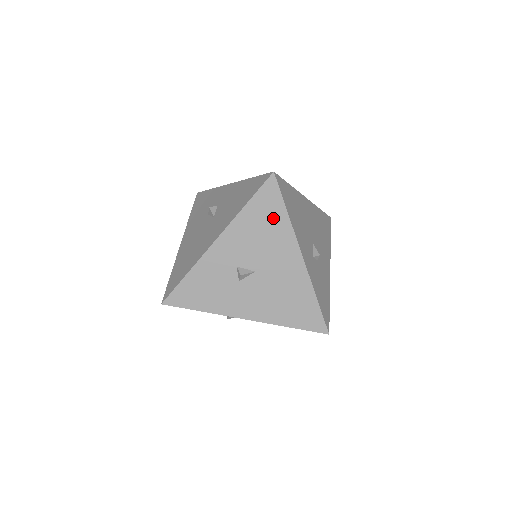
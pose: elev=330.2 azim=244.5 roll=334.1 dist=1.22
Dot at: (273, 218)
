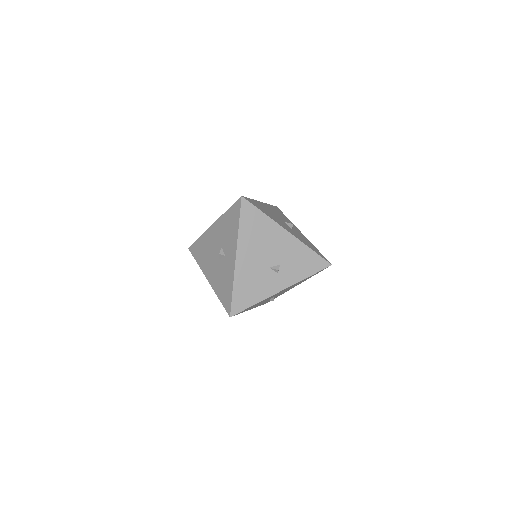
Dot at: occluded
